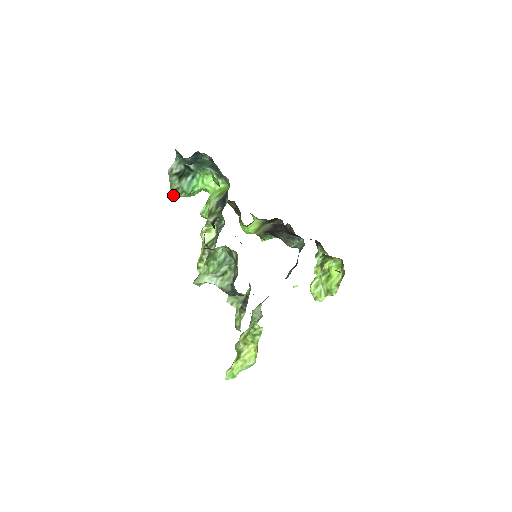
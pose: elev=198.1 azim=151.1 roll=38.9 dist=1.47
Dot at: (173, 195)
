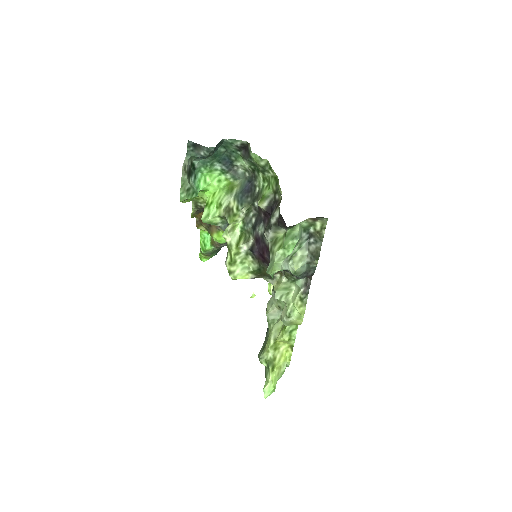
Dot at: (183, 198)
